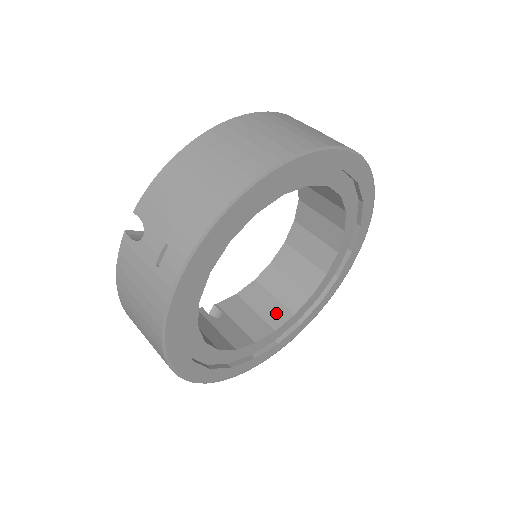
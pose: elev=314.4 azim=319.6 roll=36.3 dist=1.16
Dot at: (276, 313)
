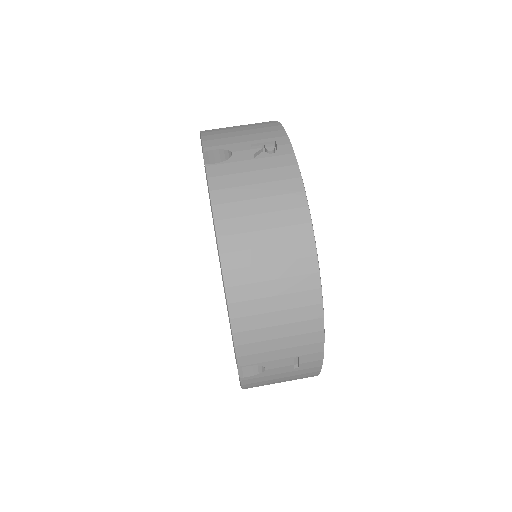
Dot at: occluded
